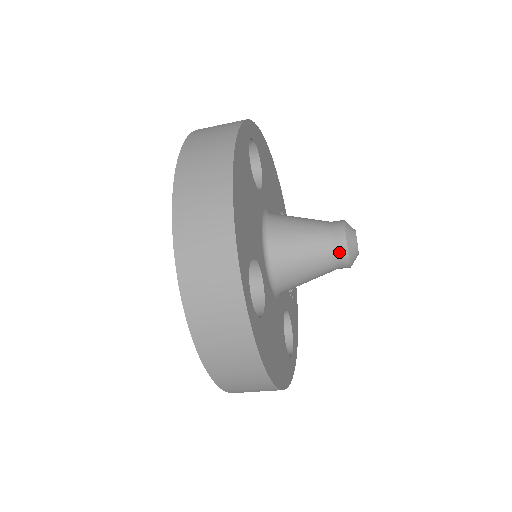
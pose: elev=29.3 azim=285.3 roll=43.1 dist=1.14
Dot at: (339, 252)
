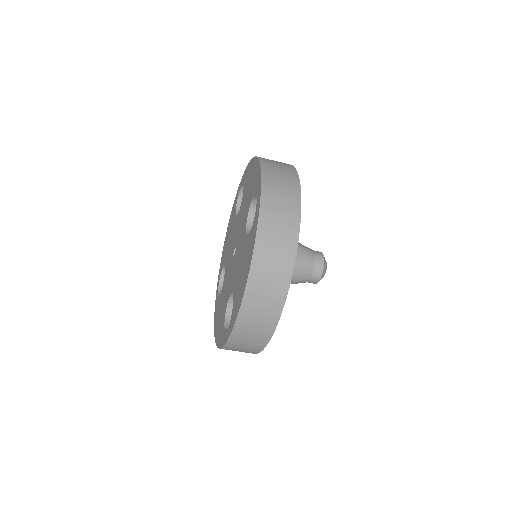
Dot at: (313, 281)
